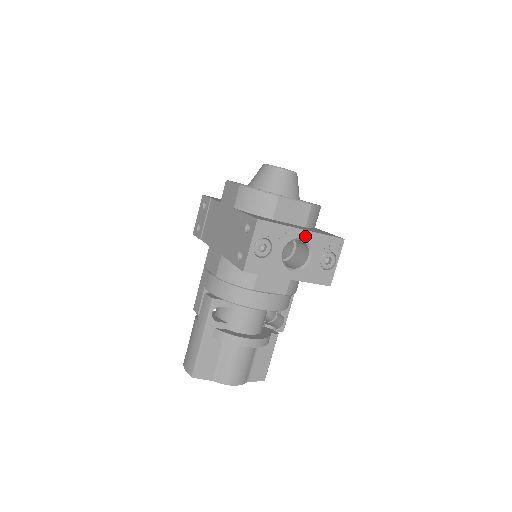
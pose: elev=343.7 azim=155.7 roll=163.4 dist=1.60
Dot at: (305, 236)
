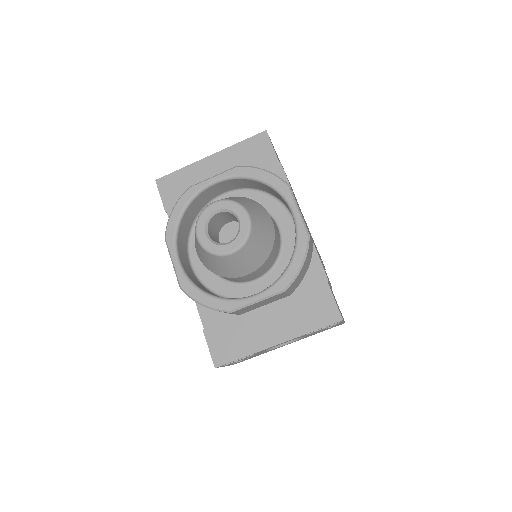
Dot at: (284, 342)
